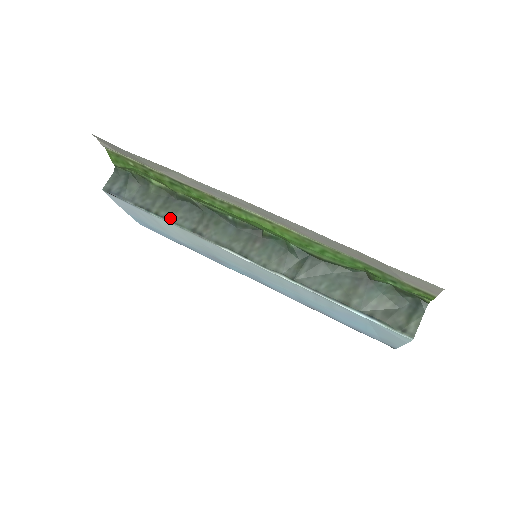
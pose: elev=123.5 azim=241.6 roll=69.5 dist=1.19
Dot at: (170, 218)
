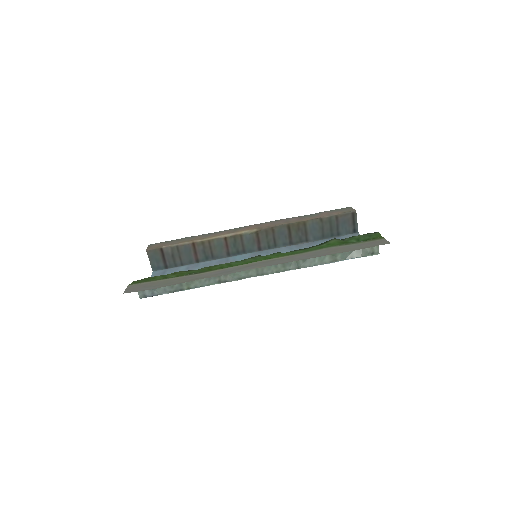
Dot at: (199, 286)
